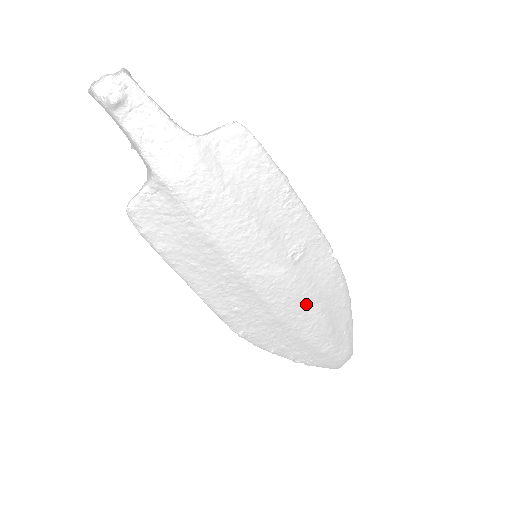
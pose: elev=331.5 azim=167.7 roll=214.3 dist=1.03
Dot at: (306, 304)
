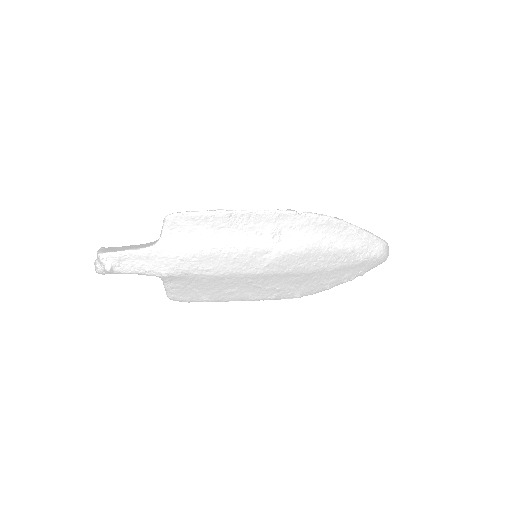
Dot at: (314, 252)
